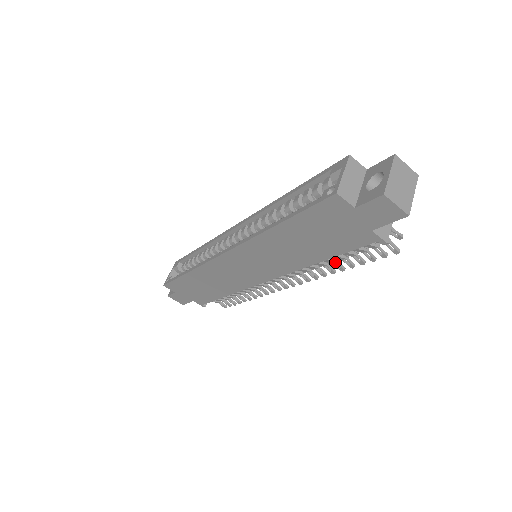
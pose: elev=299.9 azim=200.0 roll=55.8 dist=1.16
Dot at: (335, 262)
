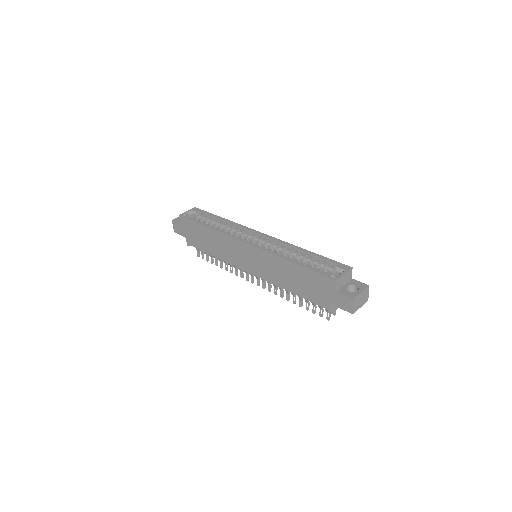
Dot at: (295, 297)
